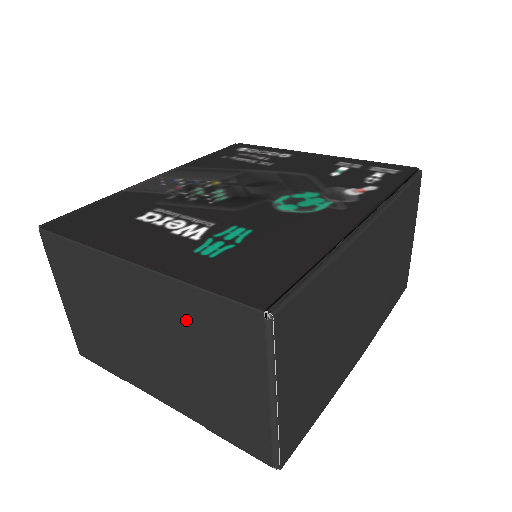
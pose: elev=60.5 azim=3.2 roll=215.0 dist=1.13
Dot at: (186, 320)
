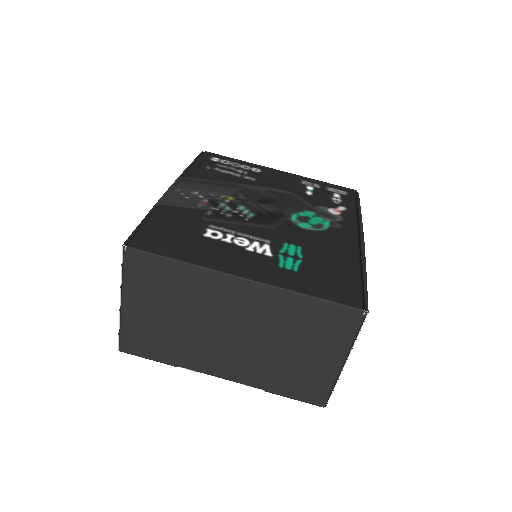
Dot at: (287, 318)
